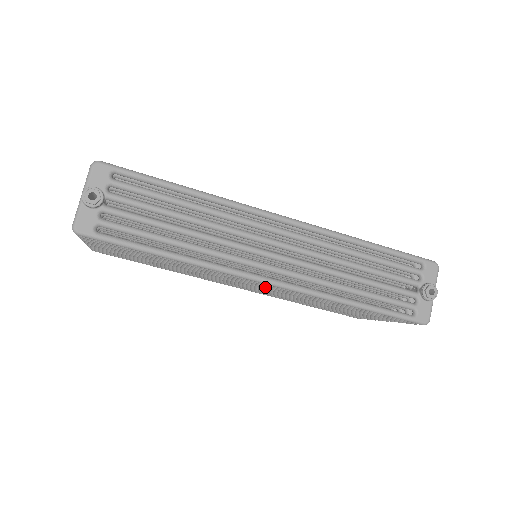
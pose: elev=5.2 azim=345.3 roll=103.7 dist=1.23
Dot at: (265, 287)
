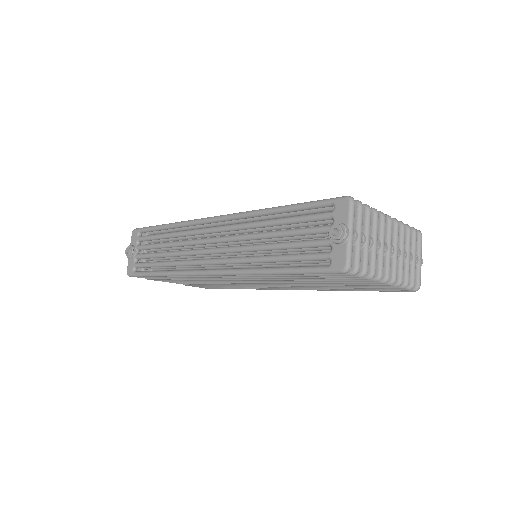
Dot at: (242, 280)
